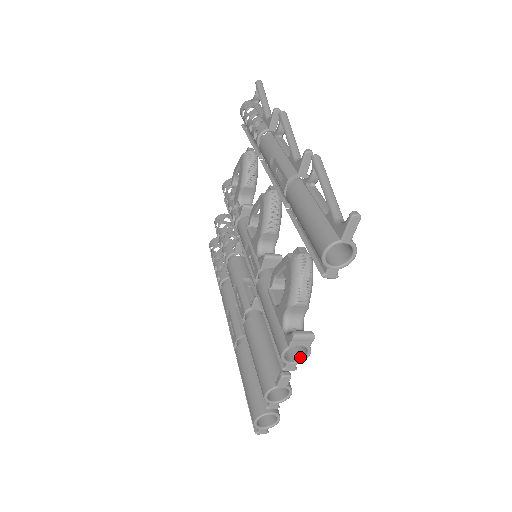
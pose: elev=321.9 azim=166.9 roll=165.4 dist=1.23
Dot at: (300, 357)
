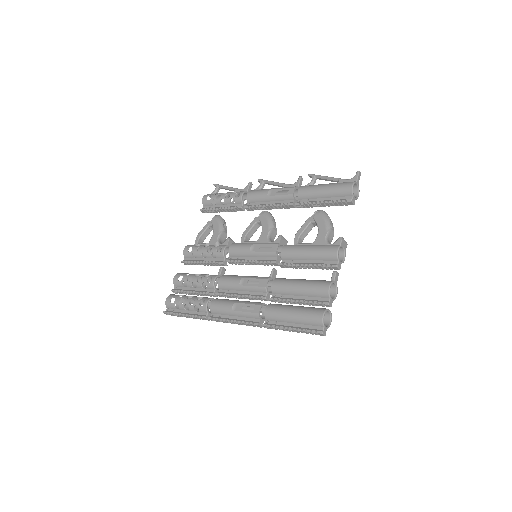
Dot at: (340, 261)
